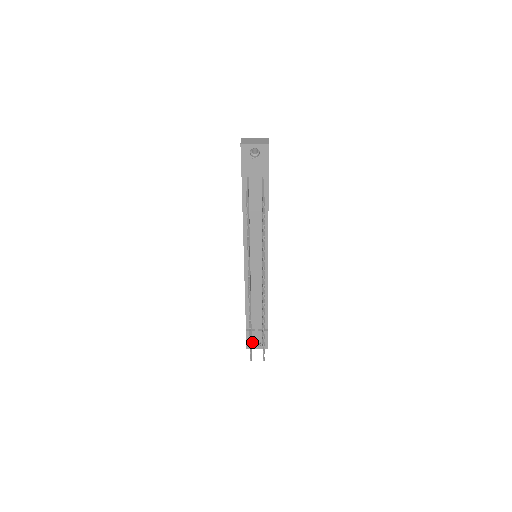
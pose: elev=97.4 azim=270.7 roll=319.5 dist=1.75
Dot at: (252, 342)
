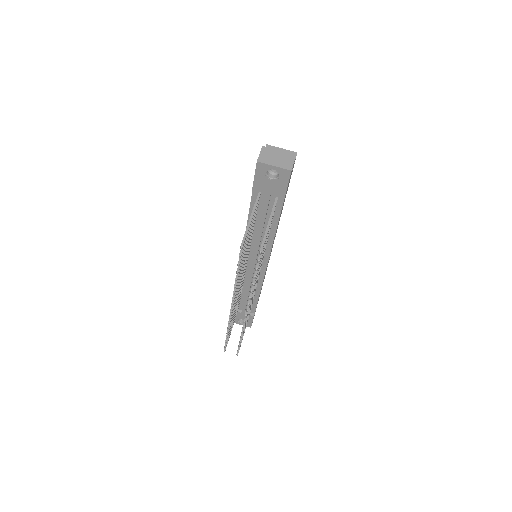
Dot at: (237, 319)
